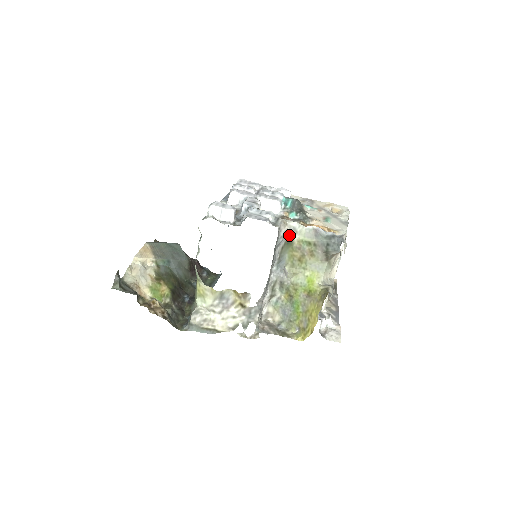
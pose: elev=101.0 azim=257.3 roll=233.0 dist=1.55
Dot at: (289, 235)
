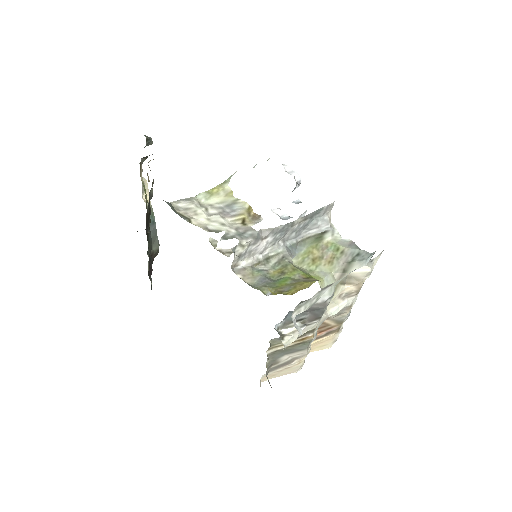
Dot at: (325, 231)
